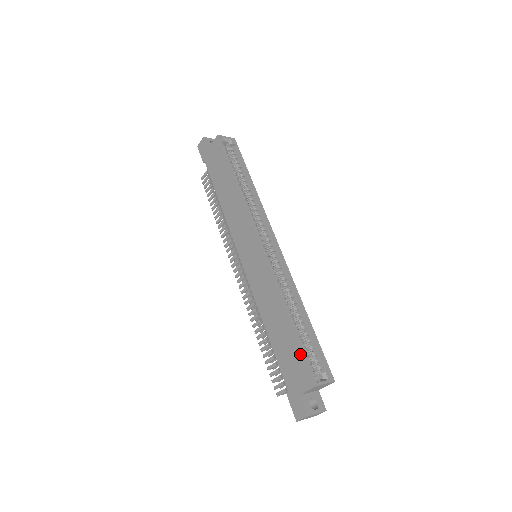
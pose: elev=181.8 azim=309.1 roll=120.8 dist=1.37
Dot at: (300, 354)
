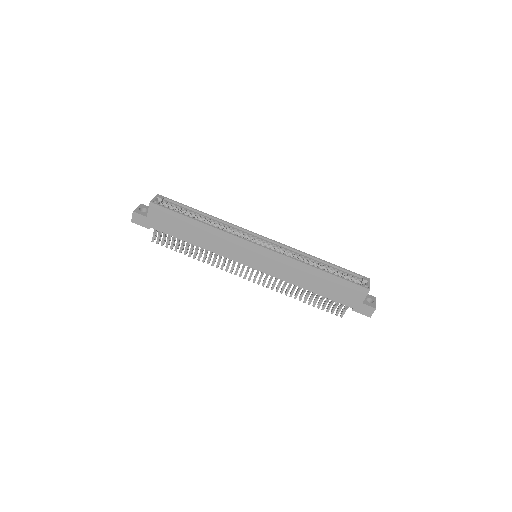
Dot at: (346, 283)
